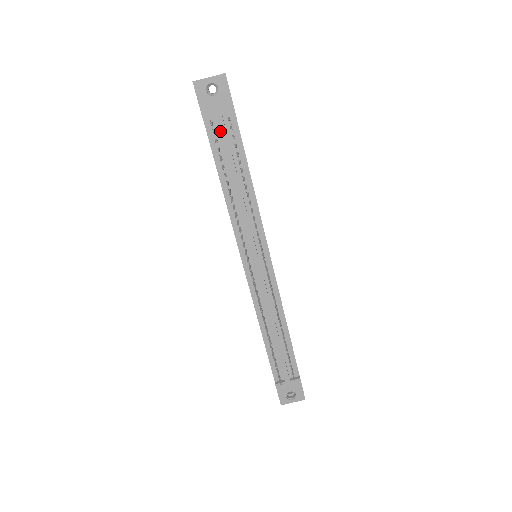
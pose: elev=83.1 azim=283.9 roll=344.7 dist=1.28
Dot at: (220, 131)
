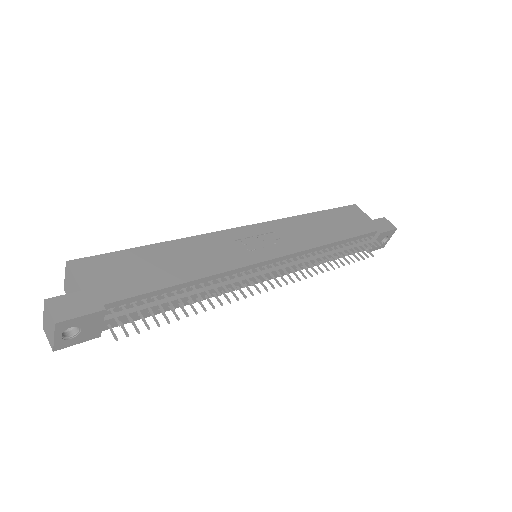
Dot at: occluded
